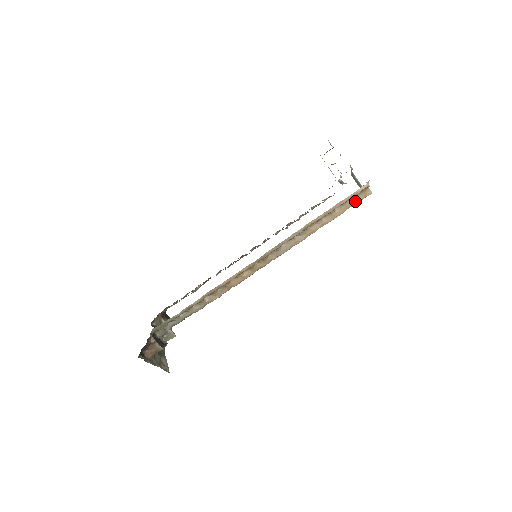
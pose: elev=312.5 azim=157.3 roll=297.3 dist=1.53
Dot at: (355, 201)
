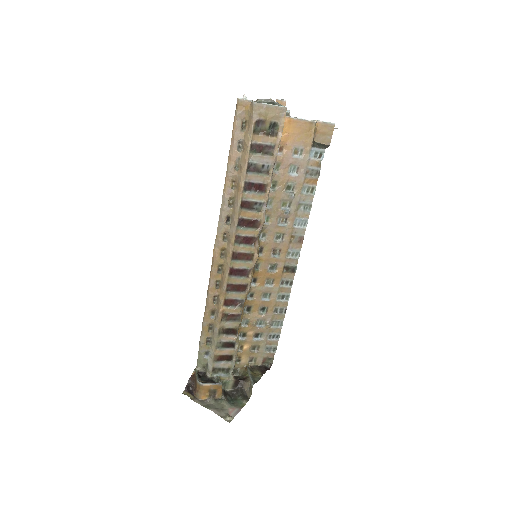
Dot at: (250, 126)
